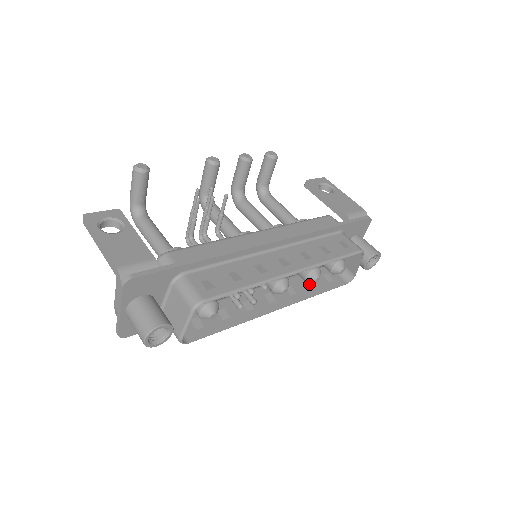
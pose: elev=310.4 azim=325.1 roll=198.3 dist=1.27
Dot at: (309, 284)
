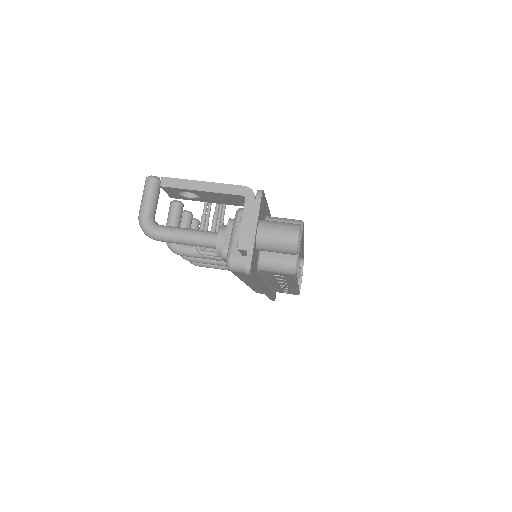
Dot at: occluded
